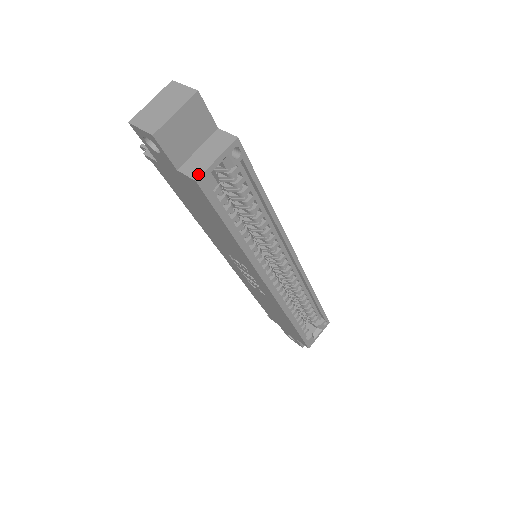
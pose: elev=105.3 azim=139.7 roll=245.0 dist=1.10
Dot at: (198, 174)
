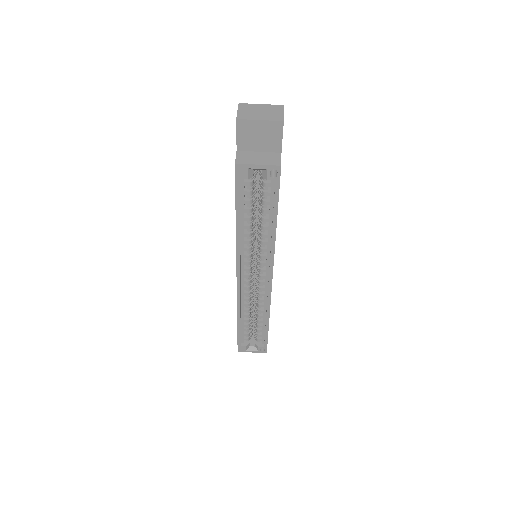
Dot at: (241, 162)
